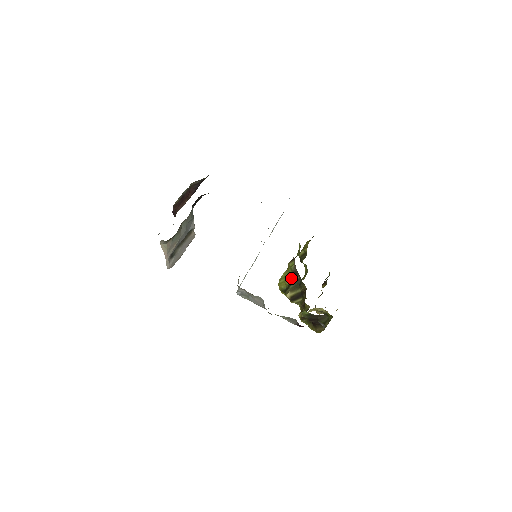
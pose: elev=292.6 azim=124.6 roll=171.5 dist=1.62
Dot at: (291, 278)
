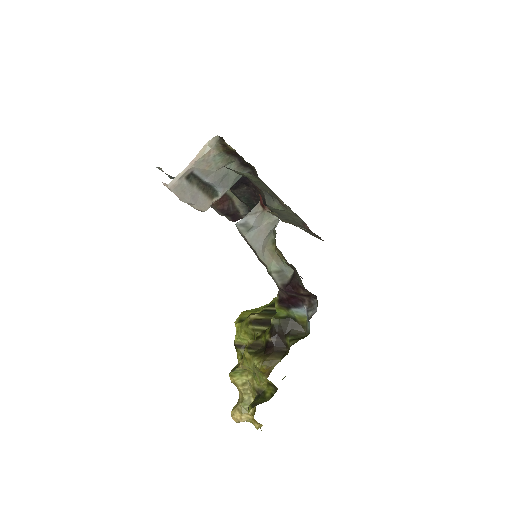
Dot at: (269, 306)
